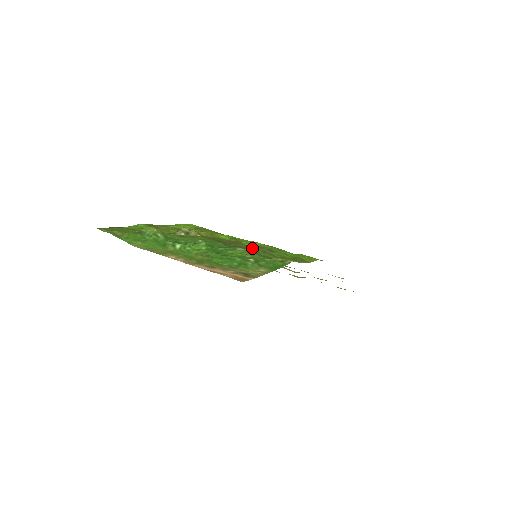
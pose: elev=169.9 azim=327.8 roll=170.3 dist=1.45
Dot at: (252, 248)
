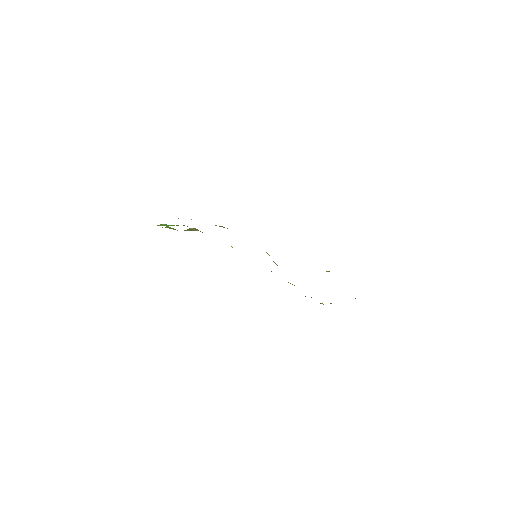
Dot at: occluded
